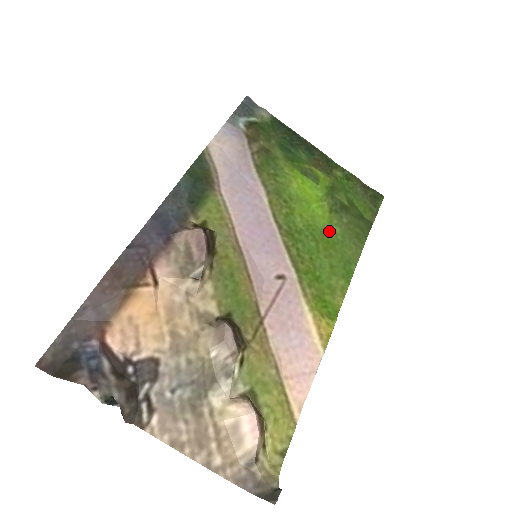
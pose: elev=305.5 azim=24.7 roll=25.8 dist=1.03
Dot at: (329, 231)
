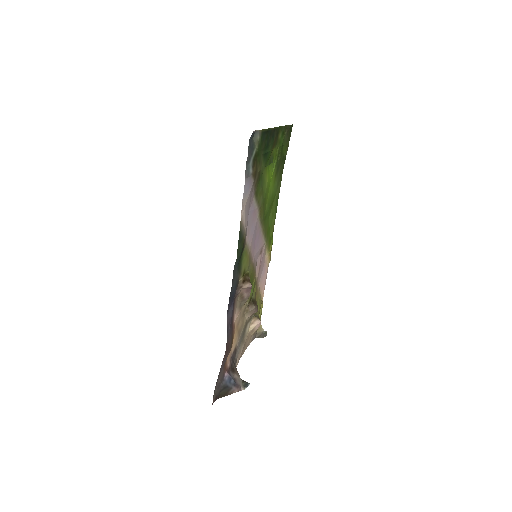
Dot at: (274, 191)
